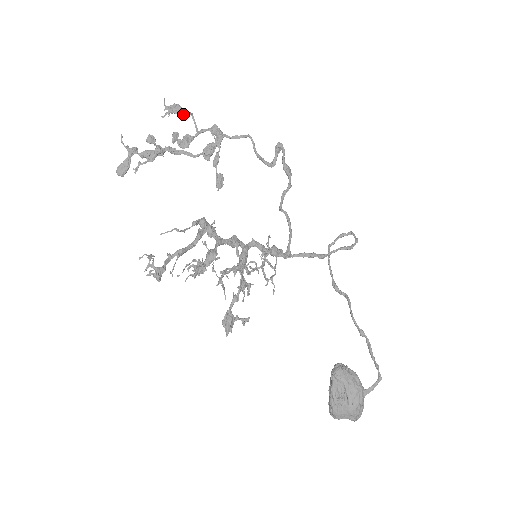
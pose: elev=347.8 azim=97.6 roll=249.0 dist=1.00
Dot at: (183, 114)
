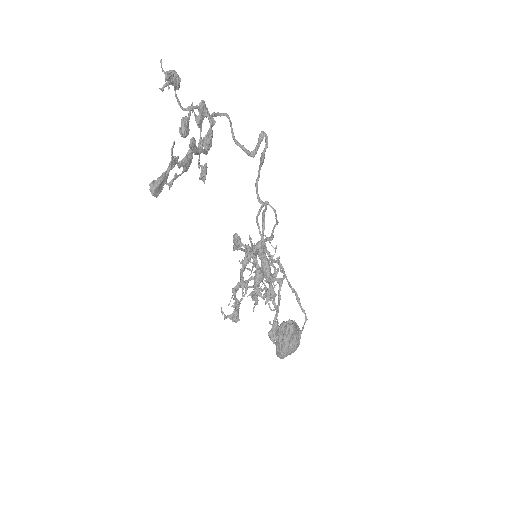
Dot at: (179, 86)
